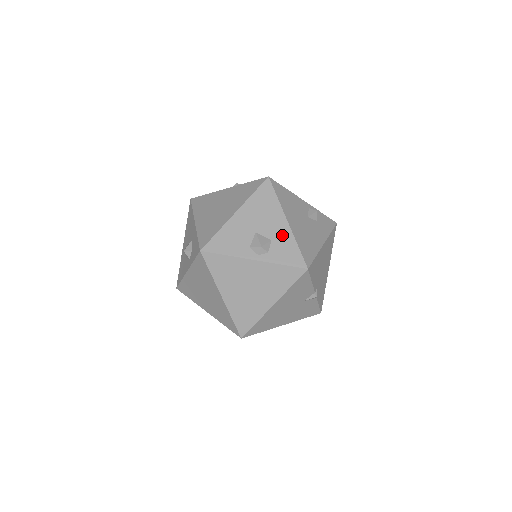
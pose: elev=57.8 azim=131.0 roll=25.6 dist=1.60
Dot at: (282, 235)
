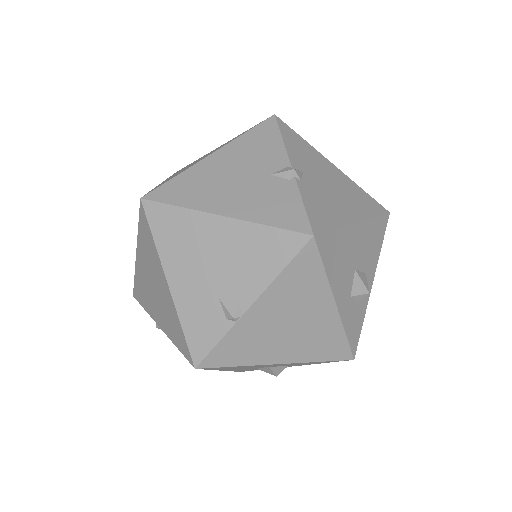
Dot at: occluded
